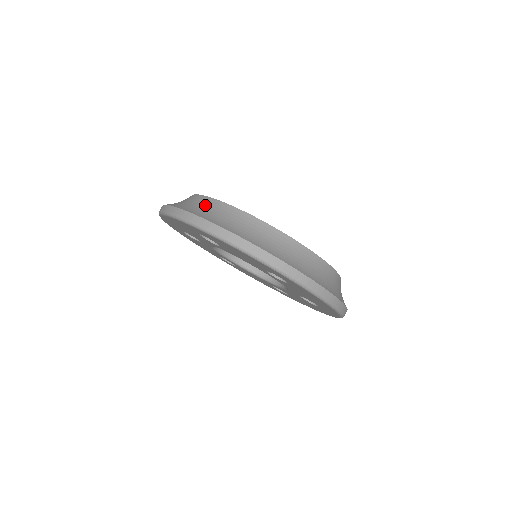
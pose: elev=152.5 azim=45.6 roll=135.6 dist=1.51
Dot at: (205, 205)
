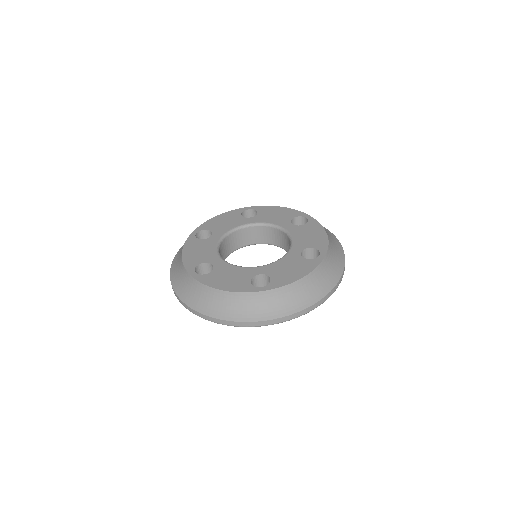
Dot at: (260, 302)
